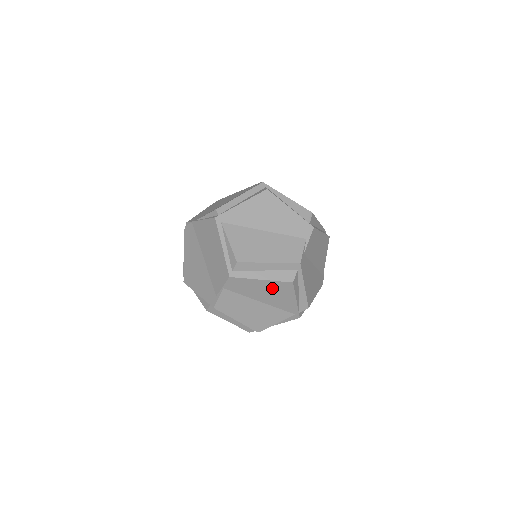
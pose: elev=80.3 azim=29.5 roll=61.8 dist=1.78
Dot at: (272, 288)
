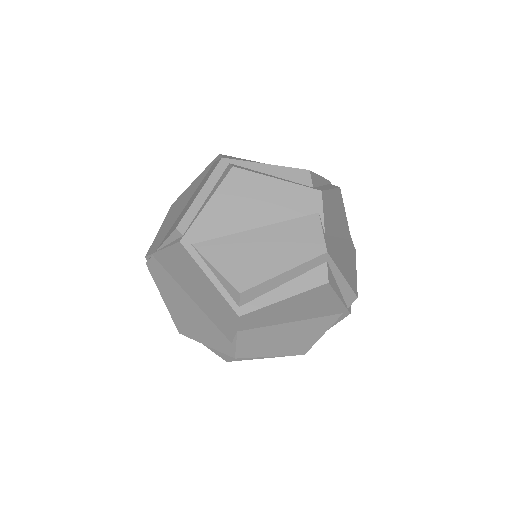
Dot at: (302, 301)
